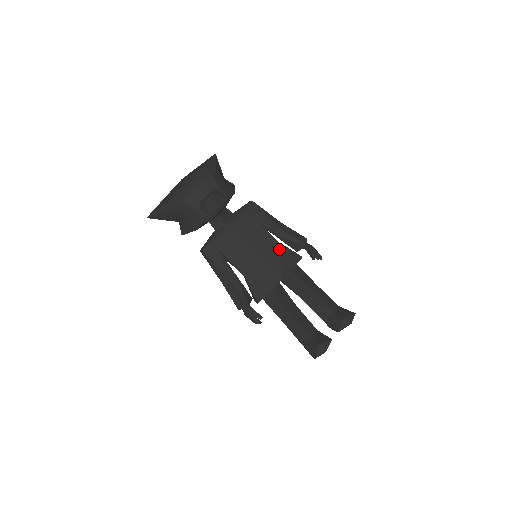
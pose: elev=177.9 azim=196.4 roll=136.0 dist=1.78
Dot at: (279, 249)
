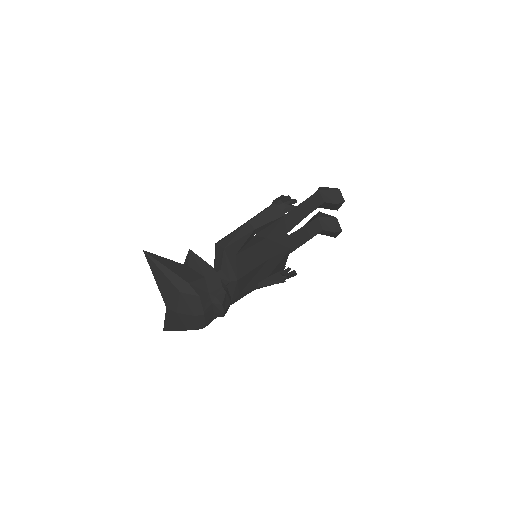
Dot at: (271, 241)
